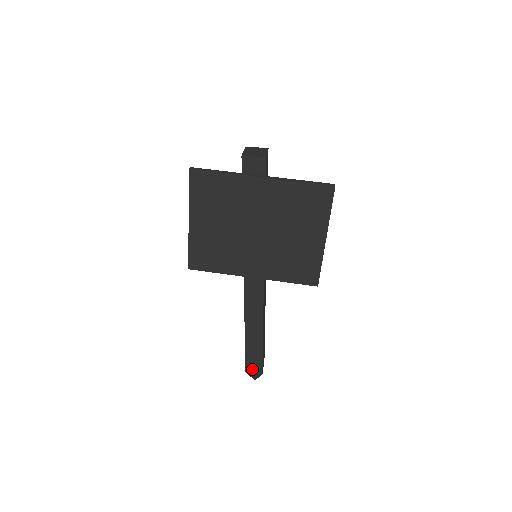
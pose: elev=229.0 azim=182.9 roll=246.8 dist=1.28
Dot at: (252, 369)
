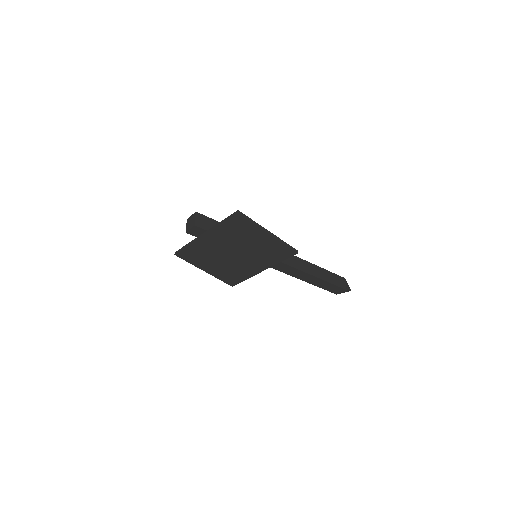
Dot at: (337, 291)
